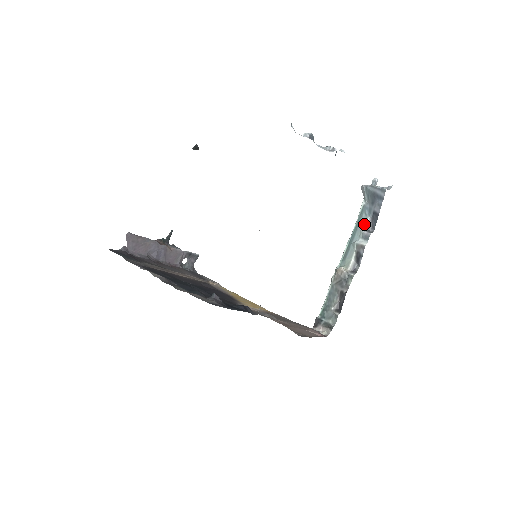
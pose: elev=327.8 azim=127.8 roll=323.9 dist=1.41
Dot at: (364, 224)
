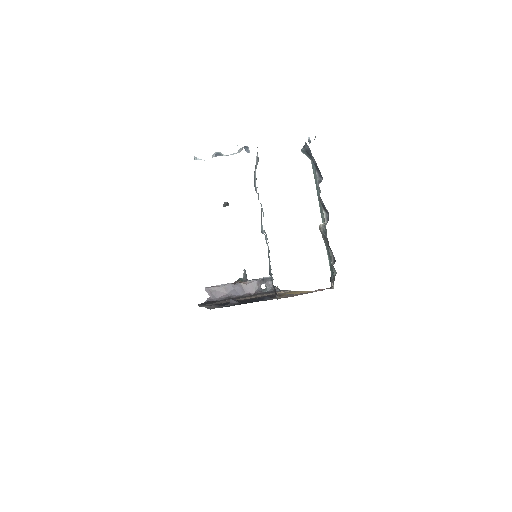
Dot at: (316, 179)
